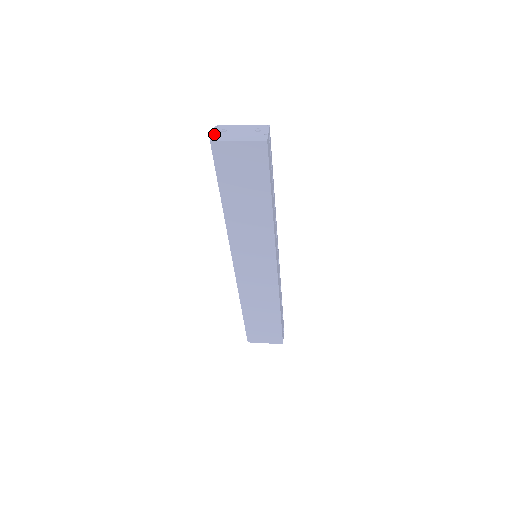
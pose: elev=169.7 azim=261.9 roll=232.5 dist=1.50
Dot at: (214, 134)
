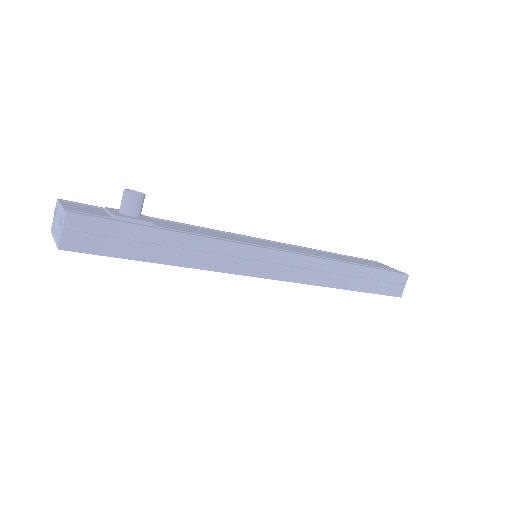
Dot at: (53, 218)
